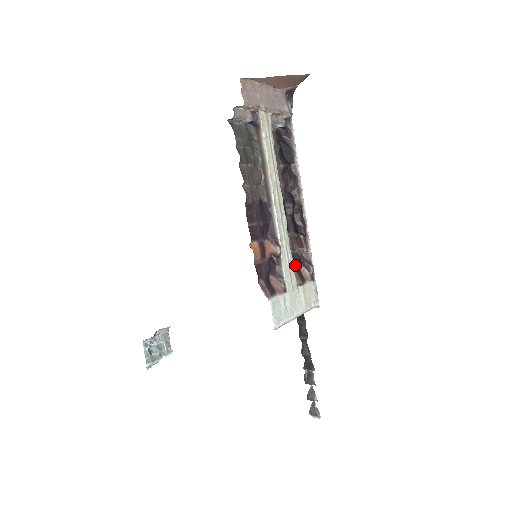
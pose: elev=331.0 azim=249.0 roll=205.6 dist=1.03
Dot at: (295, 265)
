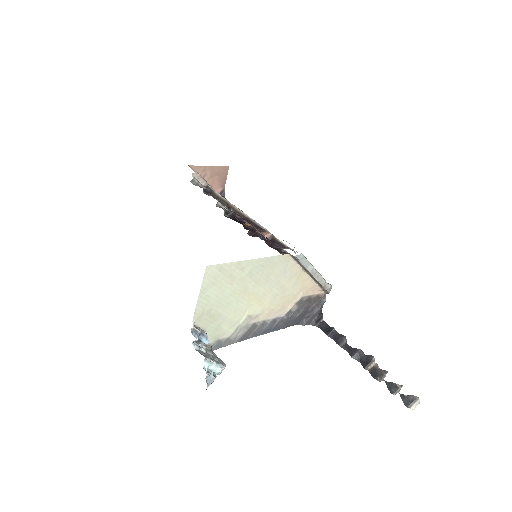
Dot at: occluded
